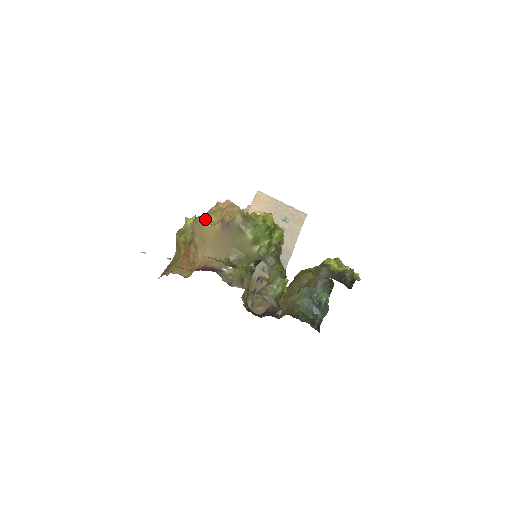
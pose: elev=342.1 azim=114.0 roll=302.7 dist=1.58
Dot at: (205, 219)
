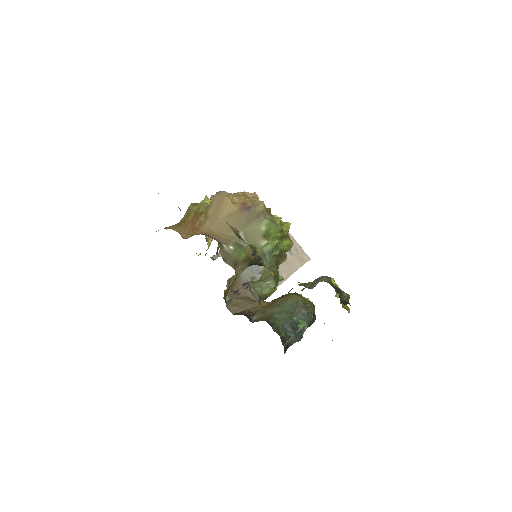
Dot at: (229, 195)
